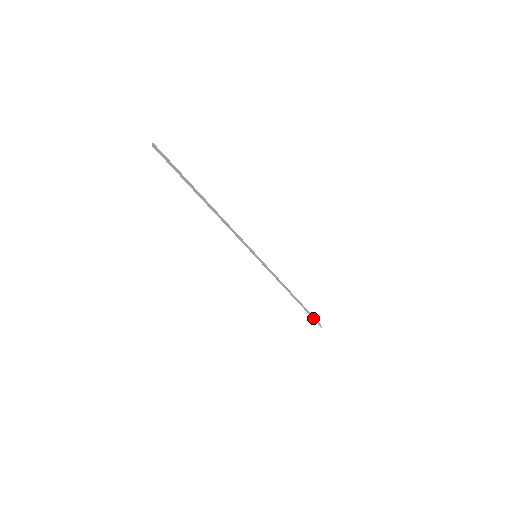
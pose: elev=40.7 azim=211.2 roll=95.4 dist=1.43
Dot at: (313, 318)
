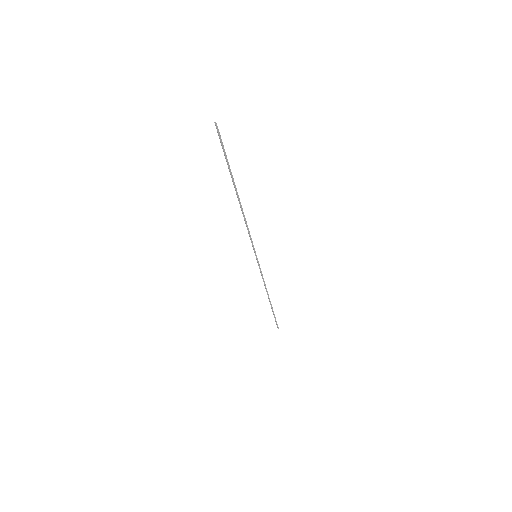
Dot at: occluded
